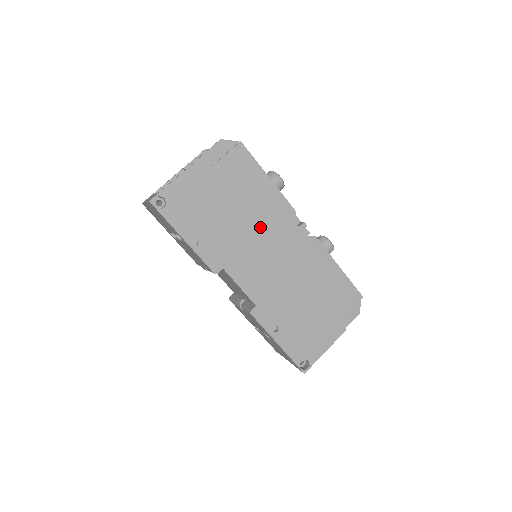
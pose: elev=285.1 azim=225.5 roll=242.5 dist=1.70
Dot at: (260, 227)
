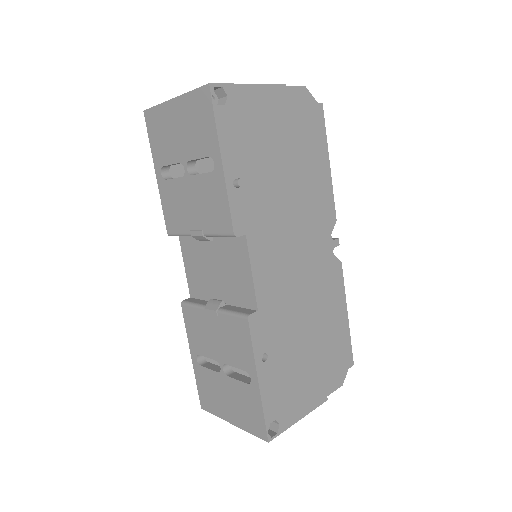
Dot at: (301, 212)
